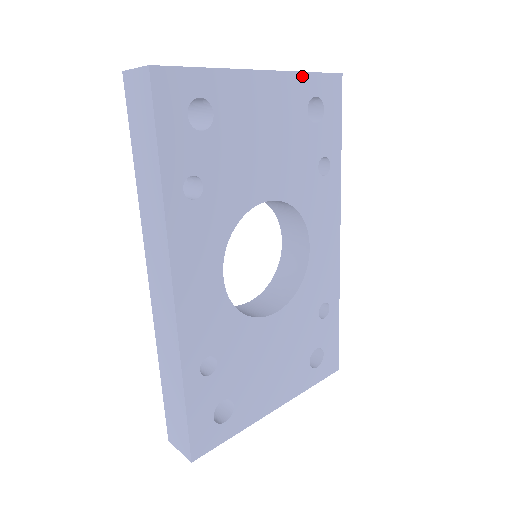
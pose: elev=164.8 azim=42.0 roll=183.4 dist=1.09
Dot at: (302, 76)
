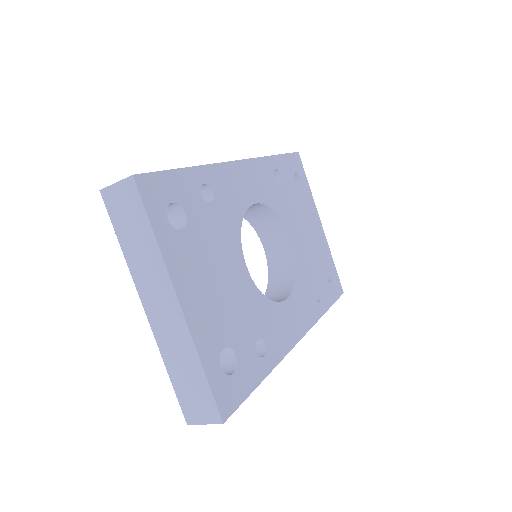
Dot at: (331, 256)
